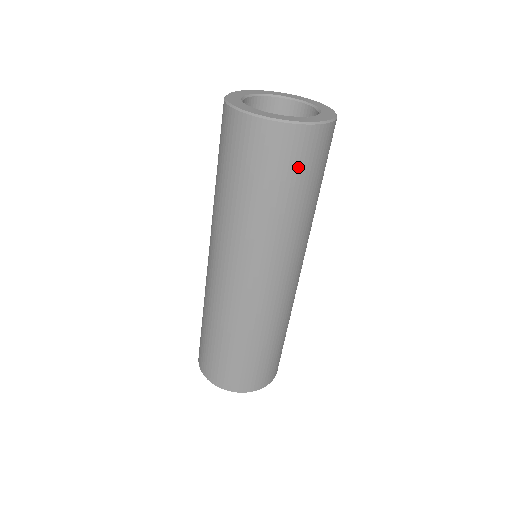
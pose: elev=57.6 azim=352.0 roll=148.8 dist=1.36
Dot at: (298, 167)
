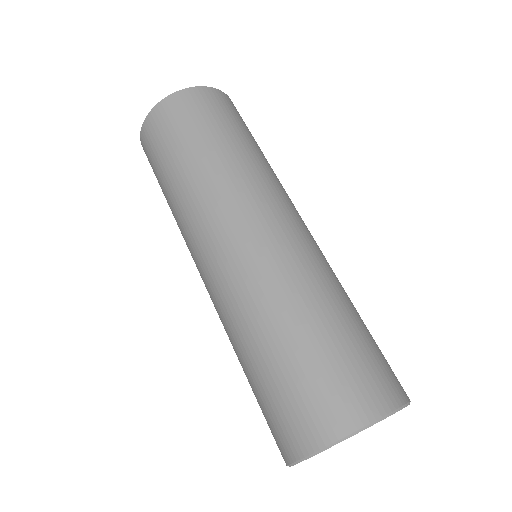
Dot at: (202, 116)
